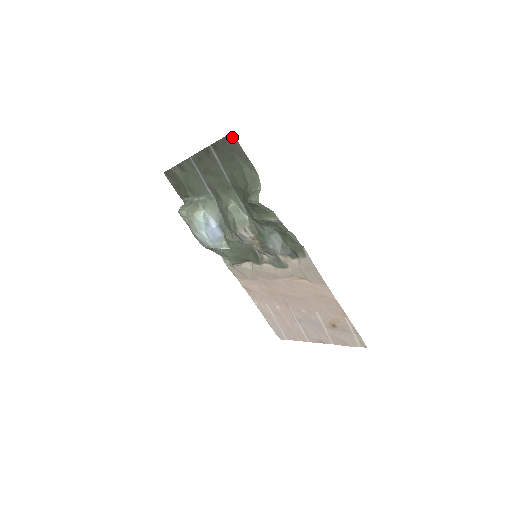
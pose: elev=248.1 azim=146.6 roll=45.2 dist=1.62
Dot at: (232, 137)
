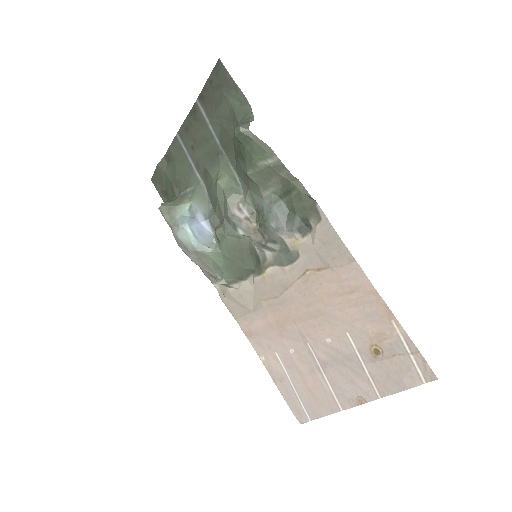
Dot at: (219, 66)
